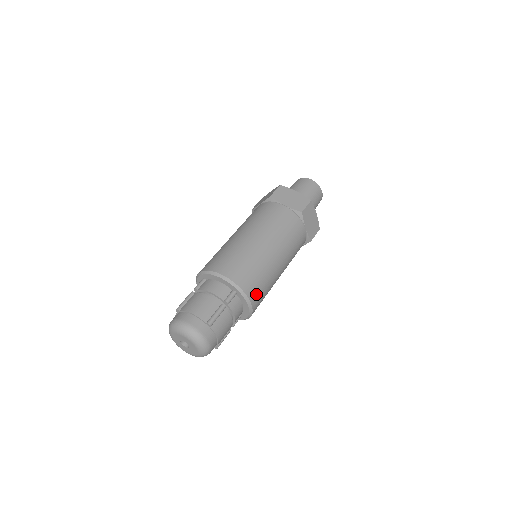
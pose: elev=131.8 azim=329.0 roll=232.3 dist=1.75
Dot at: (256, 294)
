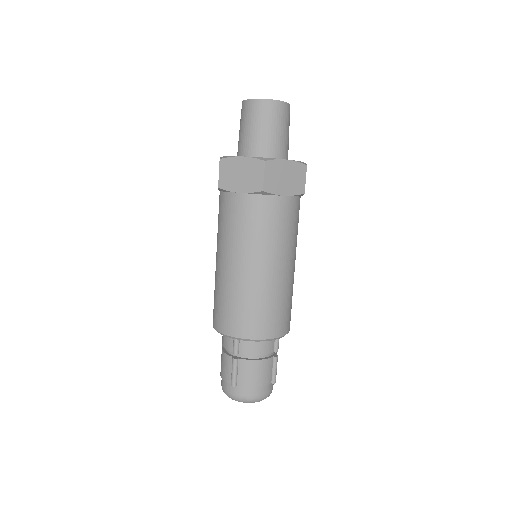
Dot at: occluded
